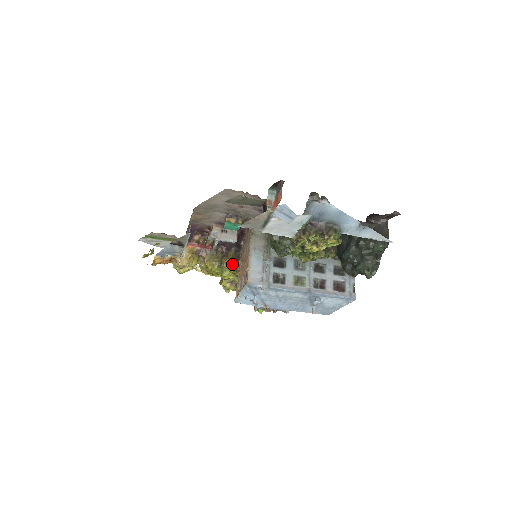
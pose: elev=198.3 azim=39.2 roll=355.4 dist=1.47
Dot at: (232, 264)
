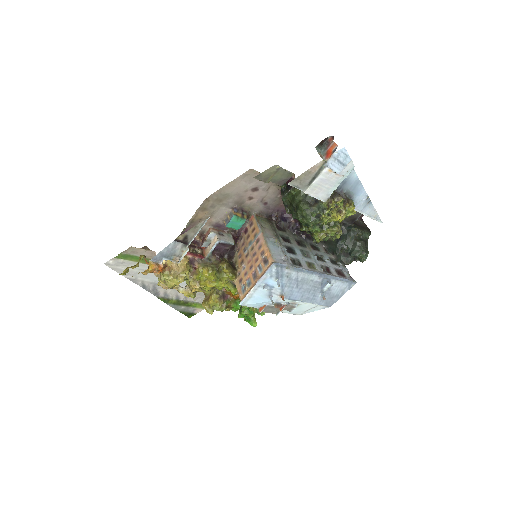
Dot at: (231, 267)
